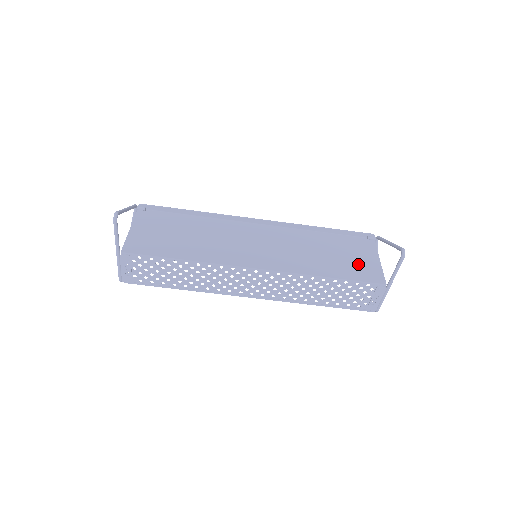
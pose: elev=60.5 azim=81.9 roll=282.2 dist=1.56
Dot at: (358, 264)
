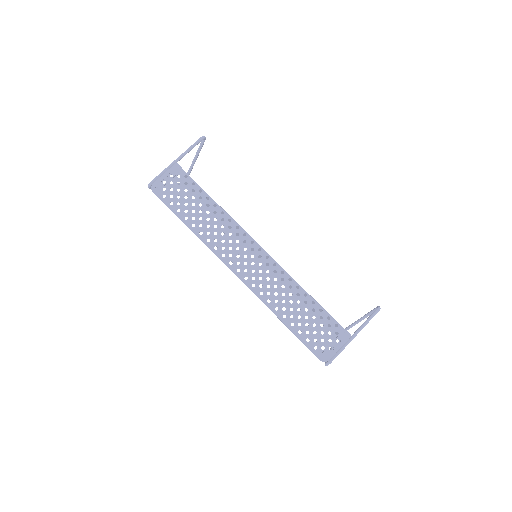
Dot at: (328, 319)
